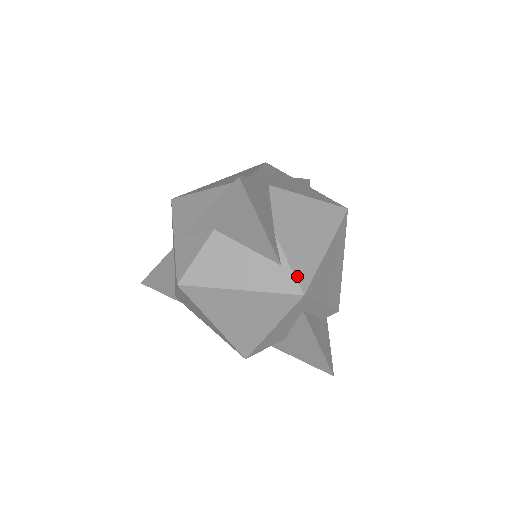
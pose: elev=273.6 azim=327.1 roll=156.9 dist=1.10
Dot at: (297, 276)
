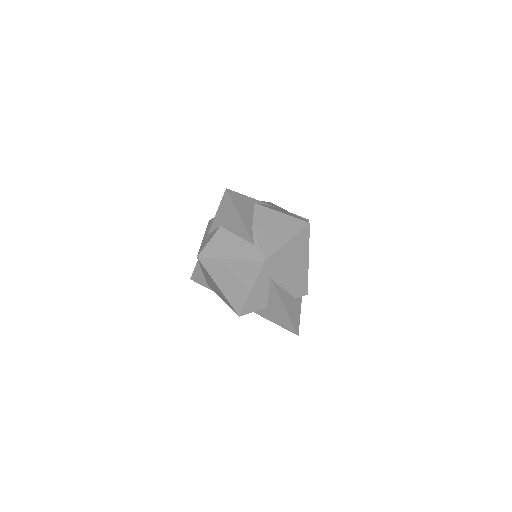
Dot at: (262, 251)
